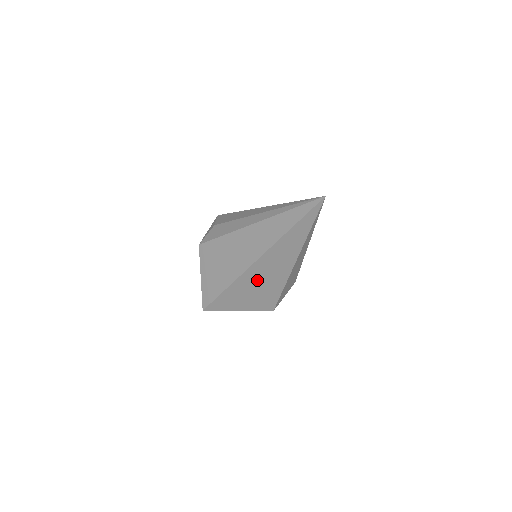
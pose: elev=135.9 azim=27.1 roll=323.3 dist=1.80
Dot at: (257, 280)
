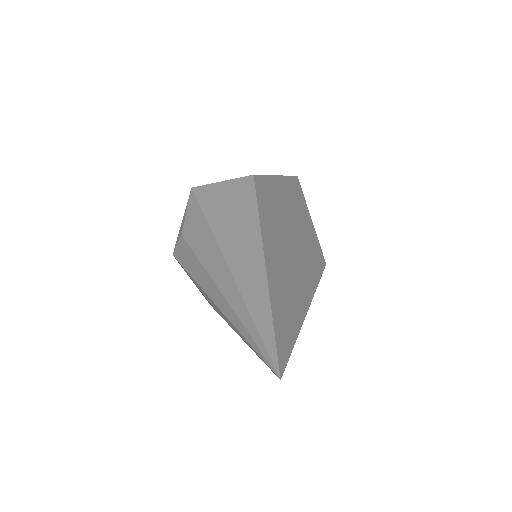
Dot at: occluded
